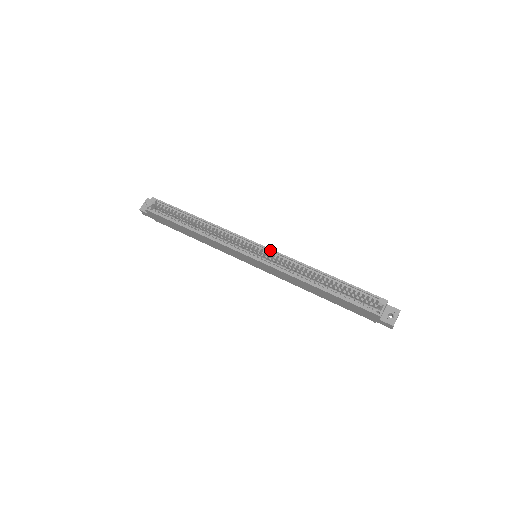
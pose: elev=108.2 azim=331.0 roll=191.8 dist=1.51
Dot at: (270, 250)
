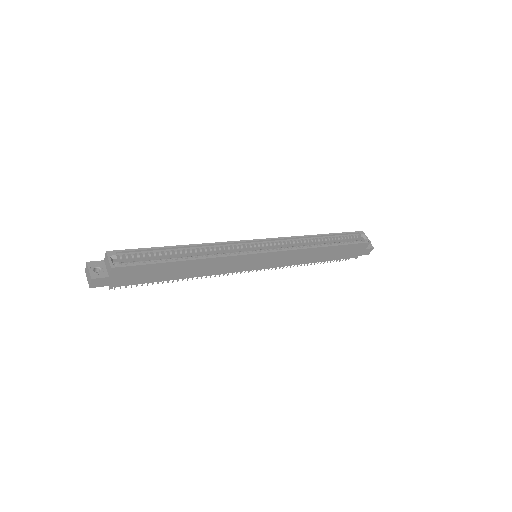
Dot at: (271, 239)
